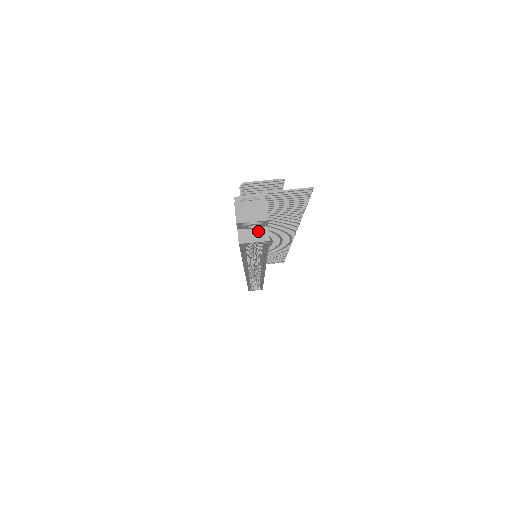
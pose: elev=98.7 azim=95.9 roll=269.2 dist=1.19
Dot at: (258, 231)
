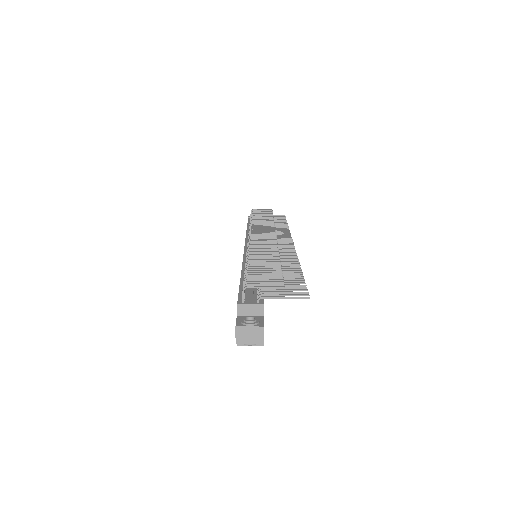
Dot at: occluded
